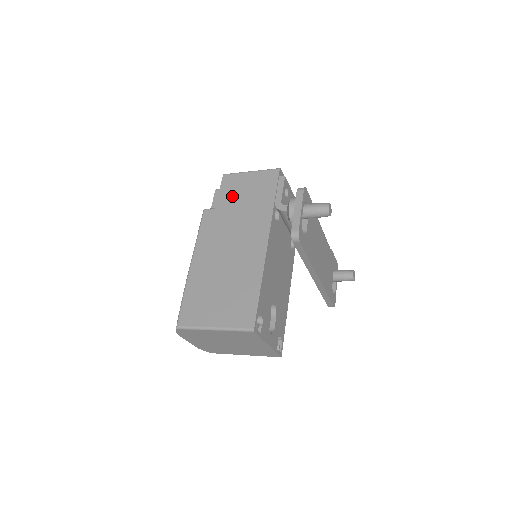
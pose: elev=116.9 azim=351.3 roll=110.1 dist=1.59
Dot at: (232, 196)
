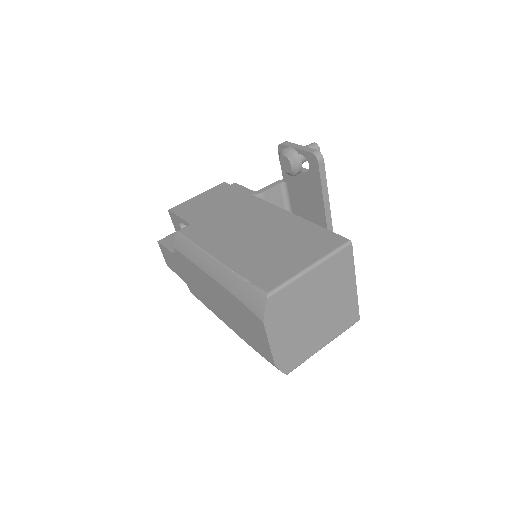
Dot at: (198, 211)
